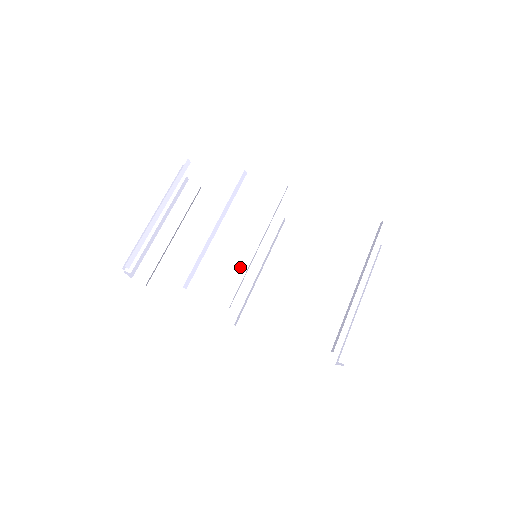
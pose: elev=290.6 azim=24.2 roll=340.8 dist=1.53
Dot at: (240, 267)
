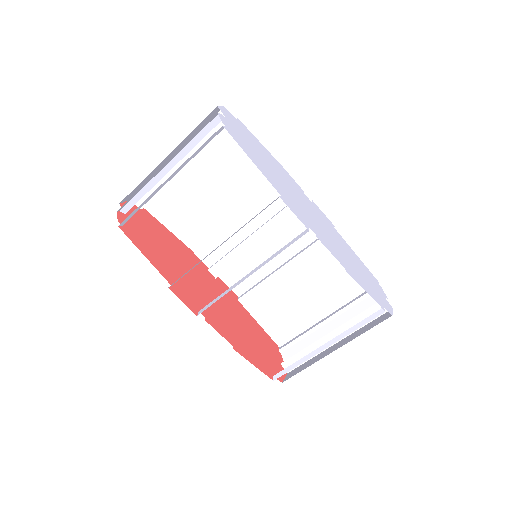
Dot at: (243, 227)
